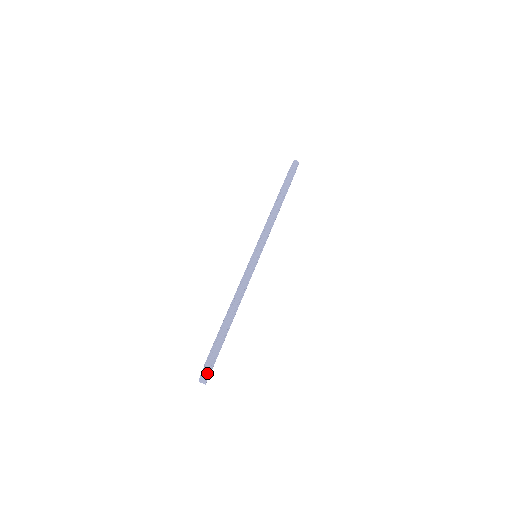
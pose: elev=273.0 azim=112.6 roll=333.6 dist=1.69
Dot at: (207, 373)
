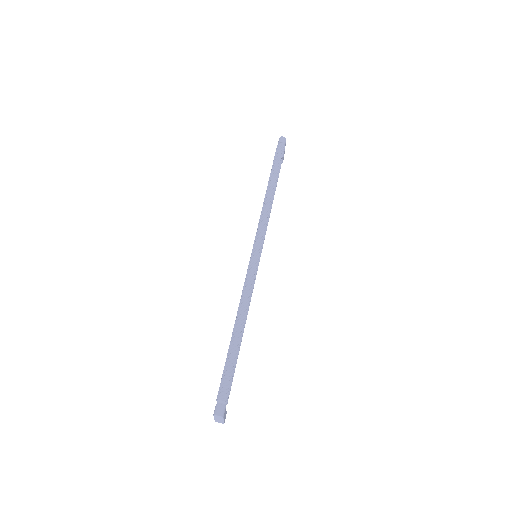
Dot at: (221, 411)
